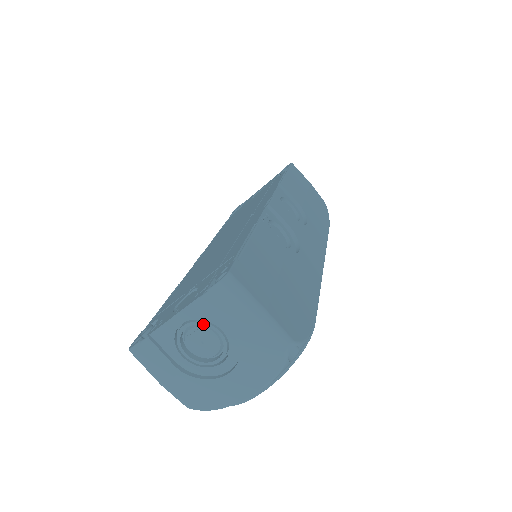
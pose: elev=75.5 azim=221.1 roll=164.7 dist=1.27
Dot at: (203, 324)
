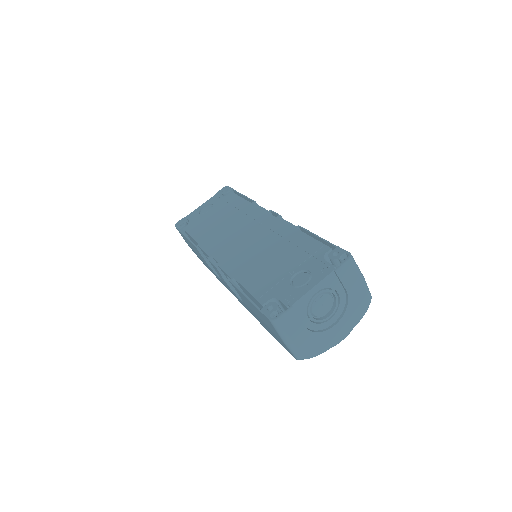
Dot at: (329, 291)
